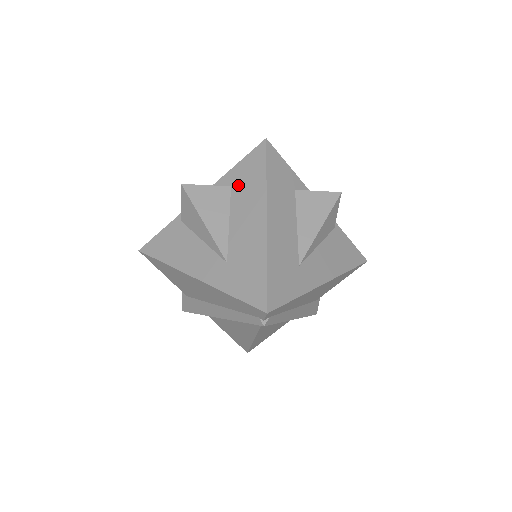
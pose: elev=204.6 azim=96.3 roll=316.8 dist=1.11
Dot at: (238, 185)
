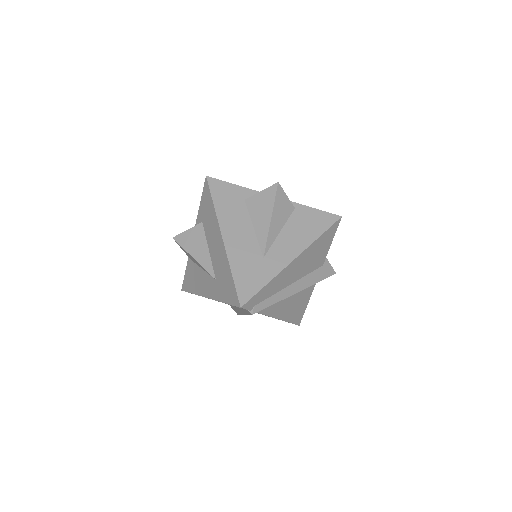
Dot at: (204, 219)
